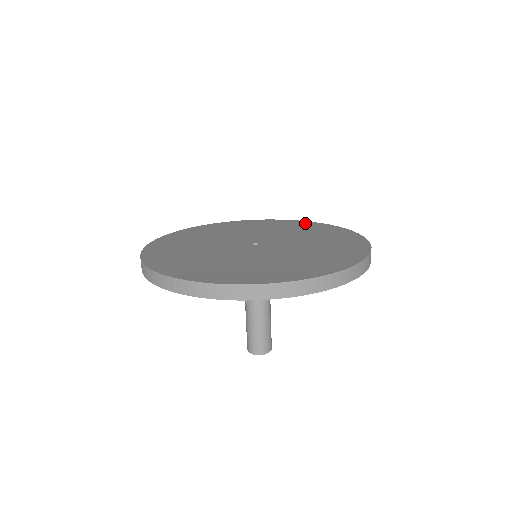
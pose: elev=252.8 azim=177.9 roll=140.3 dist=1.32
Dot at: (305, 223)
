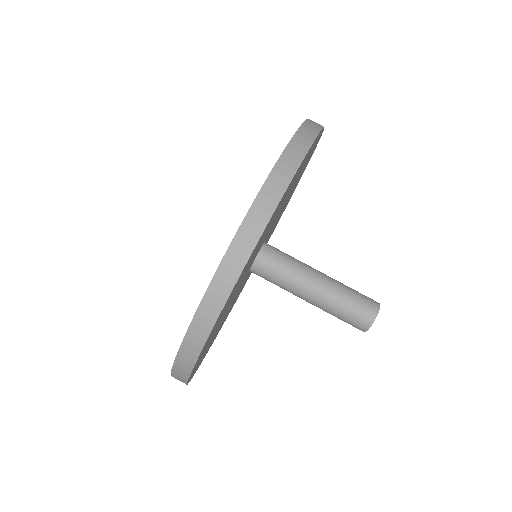
Dot at: occluded
